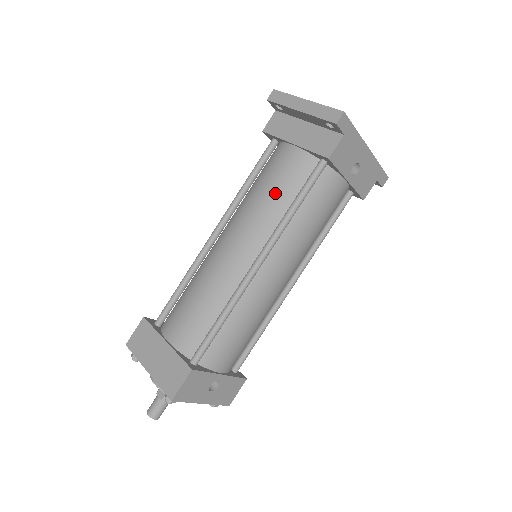
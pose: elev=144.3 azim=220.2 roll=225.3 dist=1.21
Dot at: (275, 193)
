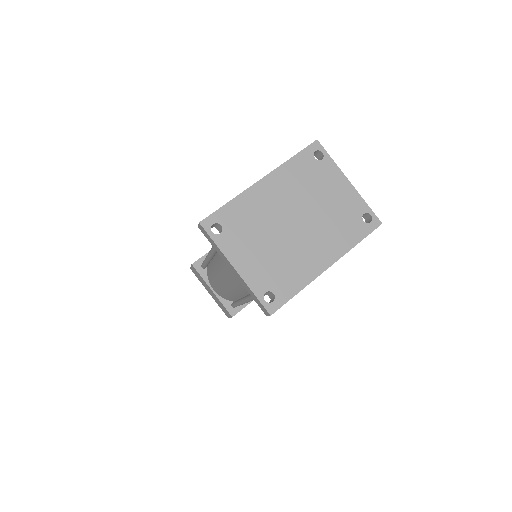
Dot at: occluded
